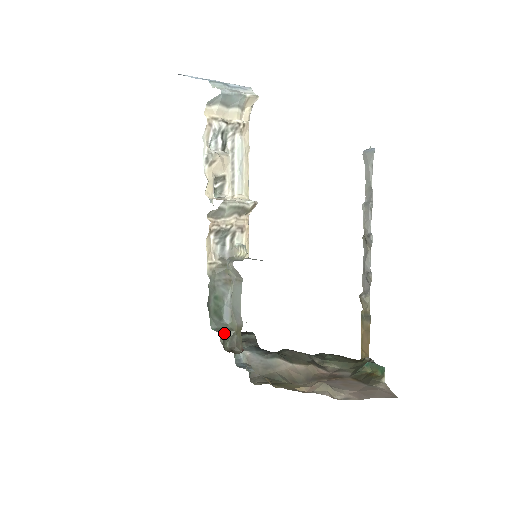
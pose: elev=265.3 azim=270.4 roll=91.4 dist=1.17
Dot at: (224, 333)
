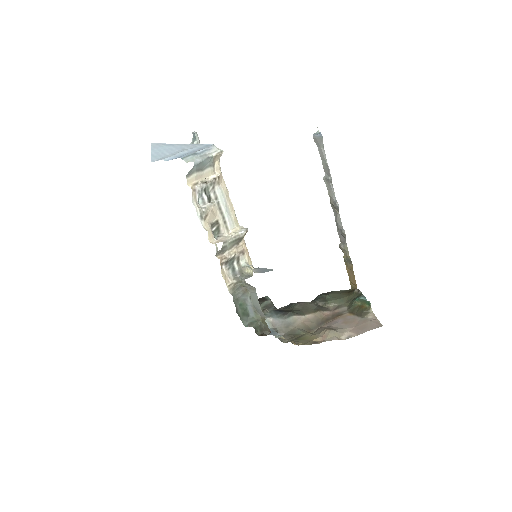
Dot at: (254, 325)
